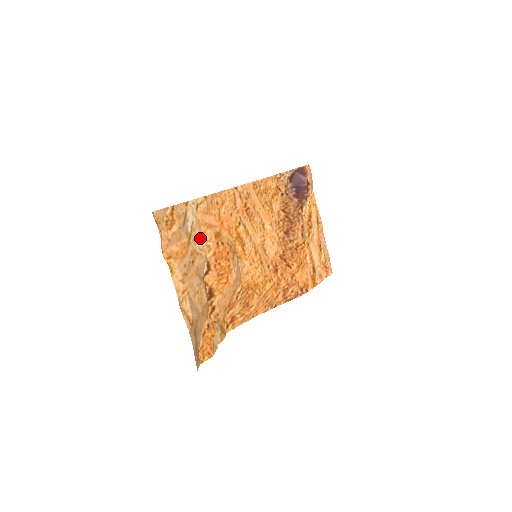
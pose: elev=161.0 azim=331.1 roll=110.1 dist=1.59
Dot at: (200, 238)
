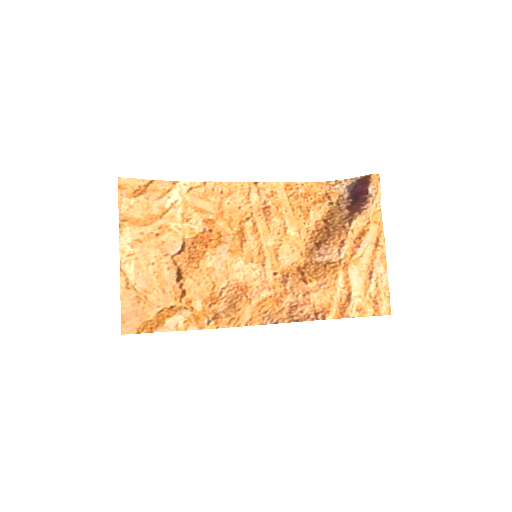
Dot at: (182, 218)
